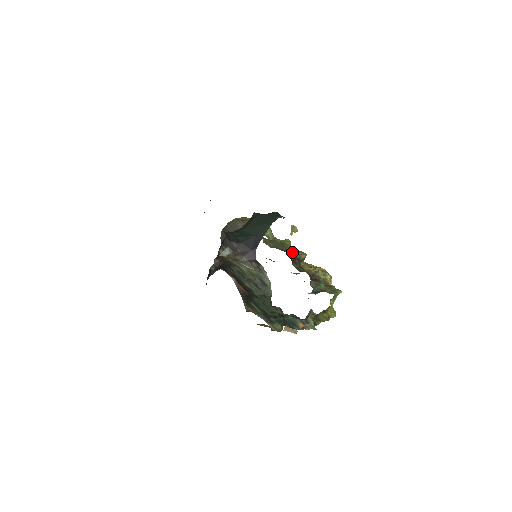
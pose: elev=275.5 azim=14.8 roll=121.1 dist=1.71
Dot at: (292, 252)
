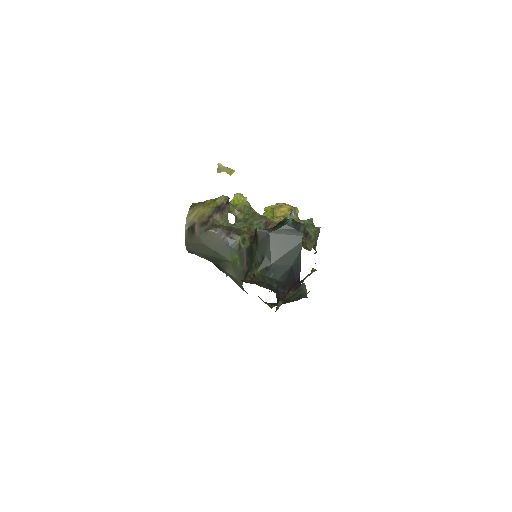
Dot at: occluded
